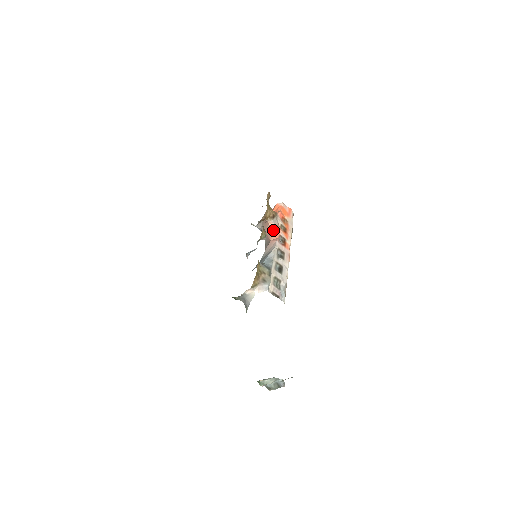
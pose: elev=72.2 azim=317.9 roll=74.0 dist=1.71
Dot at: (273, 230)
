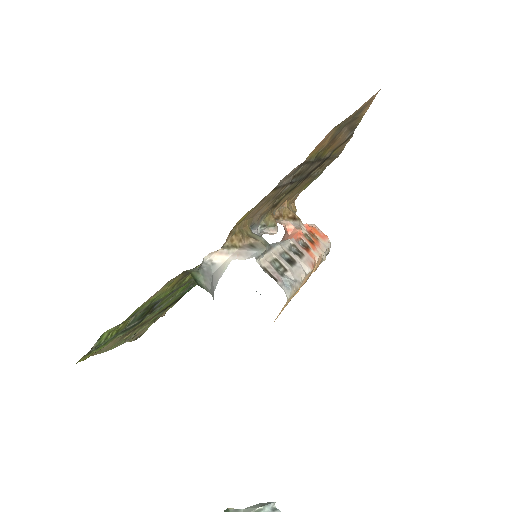
Dot at: (291, 234)
